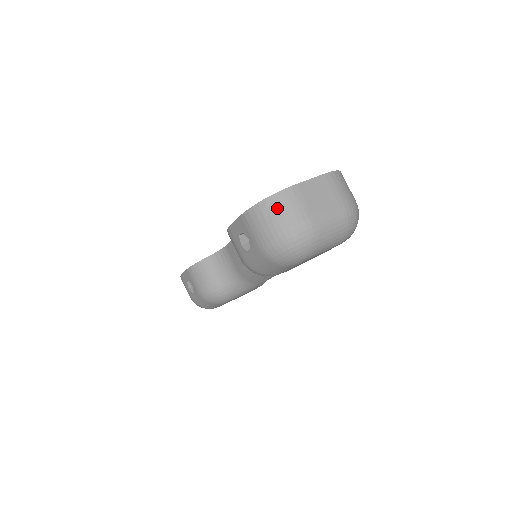
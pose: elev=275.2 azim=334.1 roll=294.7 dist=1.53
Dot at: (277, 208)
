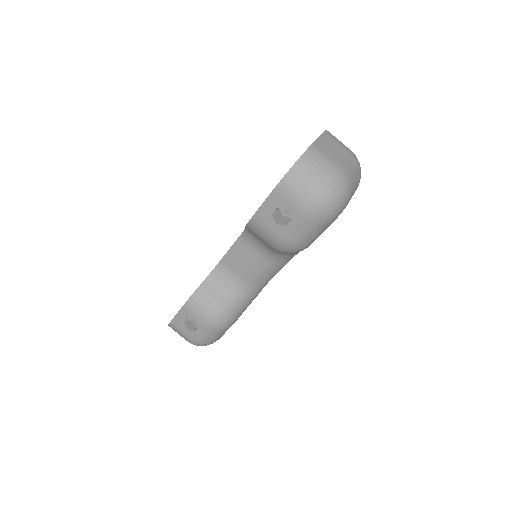
Dot at: (311, 166)
